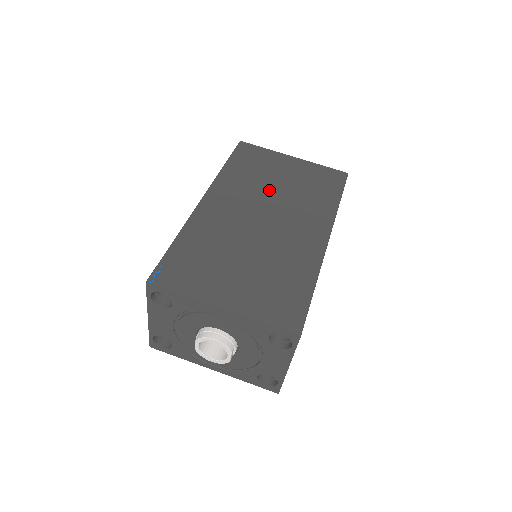
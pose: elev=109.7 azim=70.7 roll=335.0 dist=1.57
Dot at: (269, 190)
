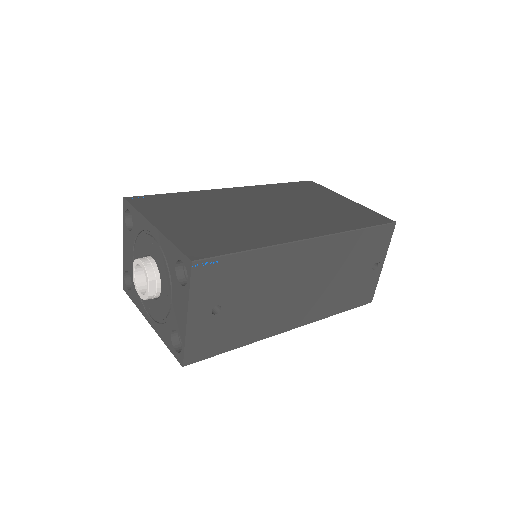
Dot at: (296, 203)
